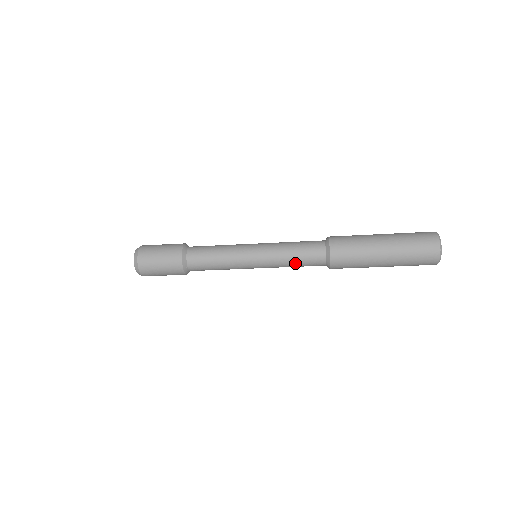
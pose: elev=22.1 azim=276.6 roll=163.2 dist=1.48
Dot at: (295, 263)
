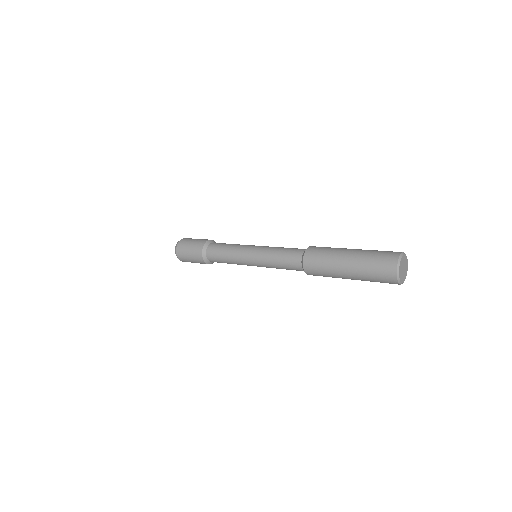
Dot at: occluded
